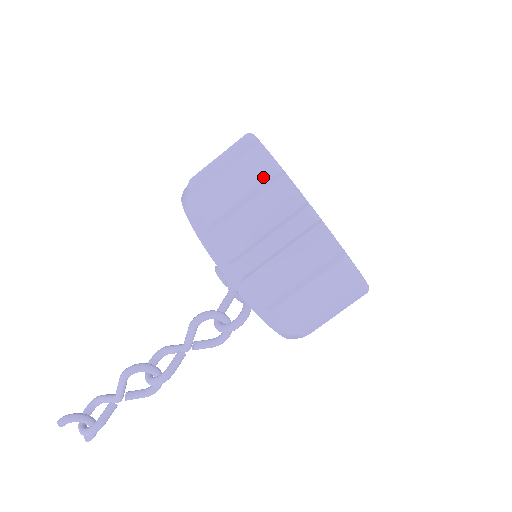
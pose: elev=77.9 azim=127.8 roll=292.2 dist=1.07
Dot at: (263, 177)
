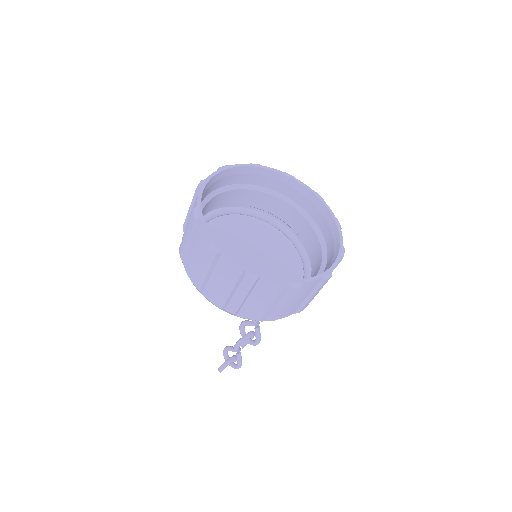
Dot at: (249, 286)
